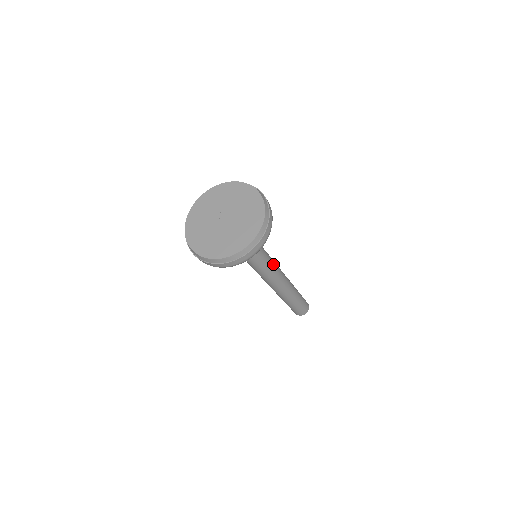
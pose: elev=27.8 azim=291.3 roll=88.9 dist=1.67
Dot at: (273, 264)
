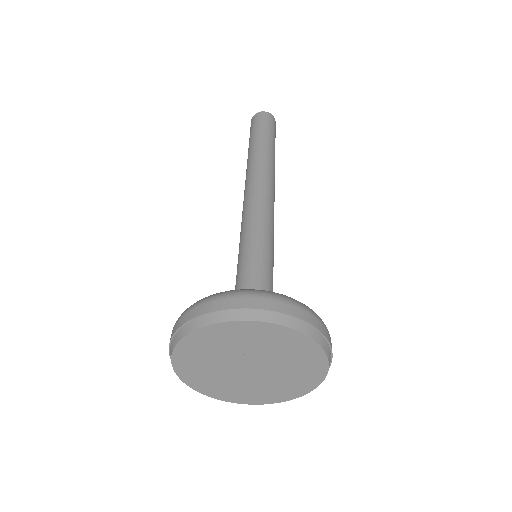
Dot at: occluded
